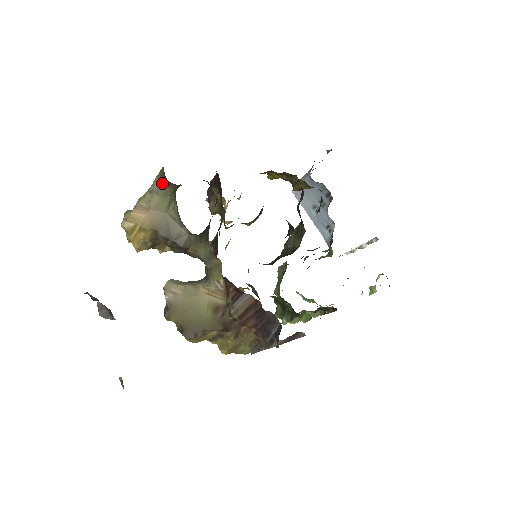
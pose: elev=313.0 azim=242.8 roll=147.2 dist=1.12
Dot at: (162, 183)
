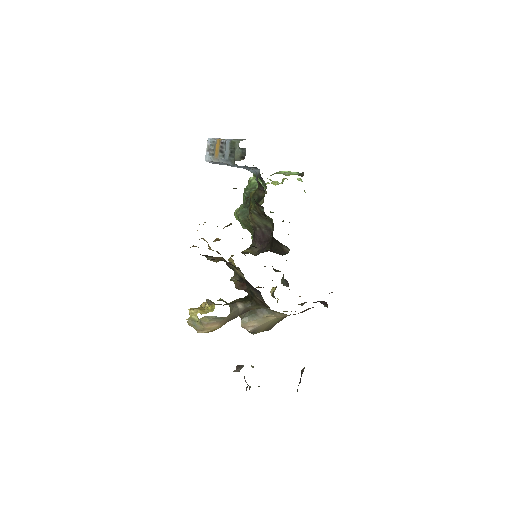
Dot at: occluded
